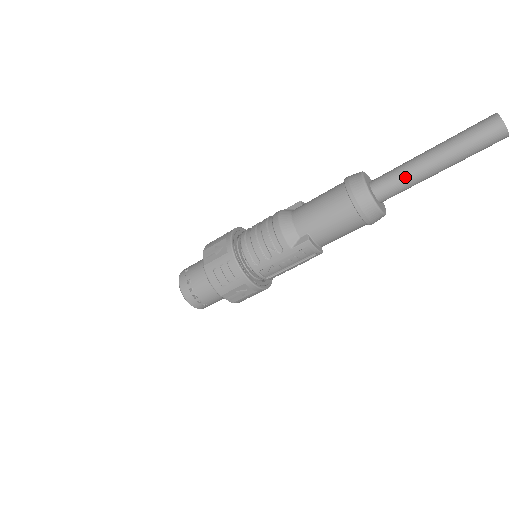
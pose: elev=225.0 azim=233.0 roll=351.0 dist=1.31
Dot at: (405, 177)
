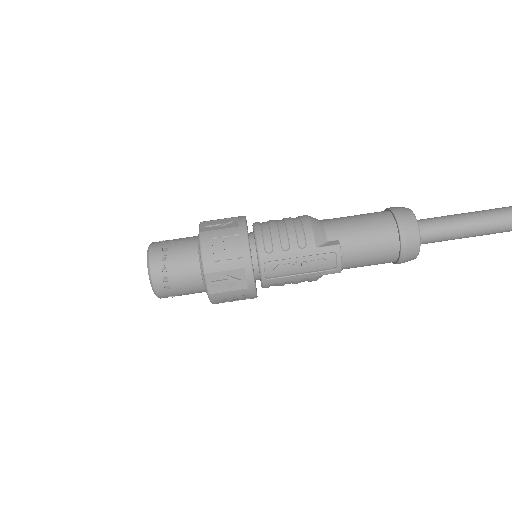
Dot at: (449, 224)
